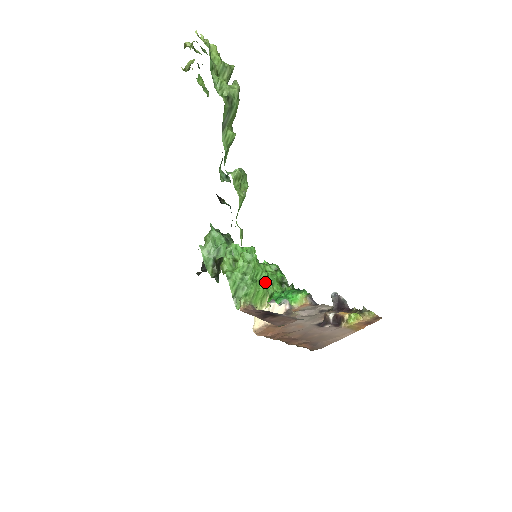
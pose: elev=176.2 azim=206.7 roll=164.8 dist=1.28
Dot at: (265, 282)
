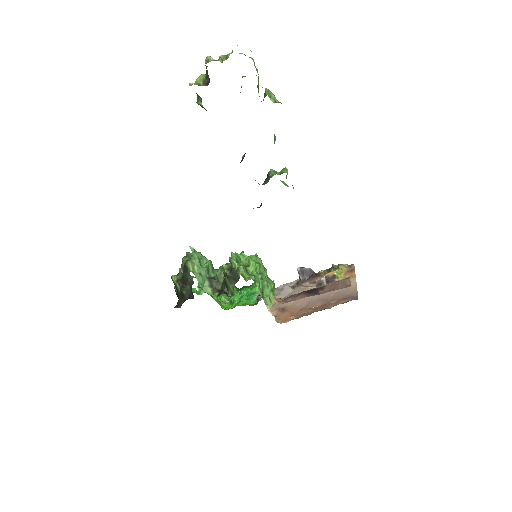
Dot at: occluded
